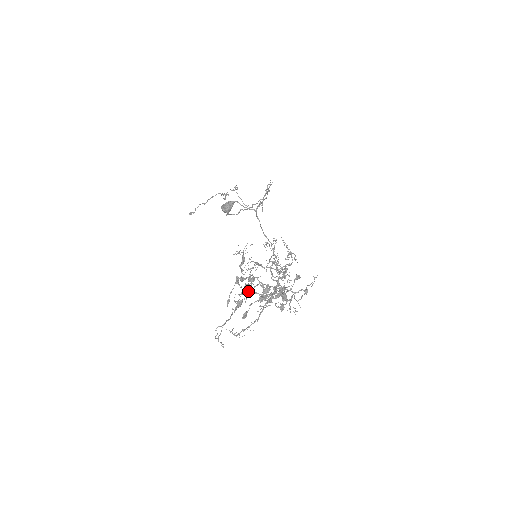
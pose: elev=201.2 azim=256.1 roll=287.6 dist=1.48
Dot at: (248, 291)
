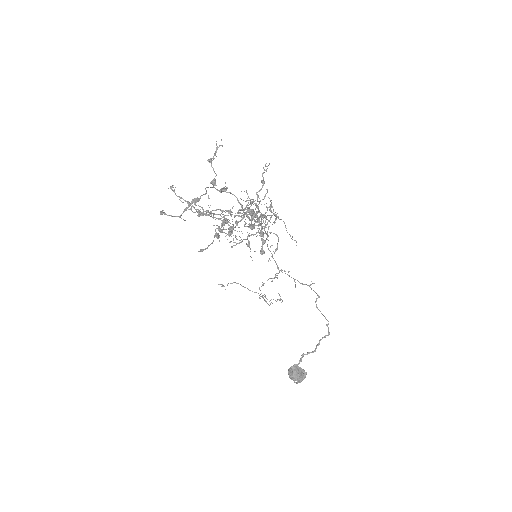
Dot at: (205, 189)
